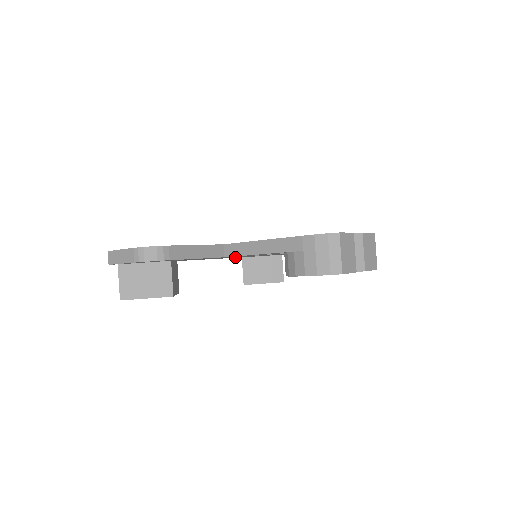
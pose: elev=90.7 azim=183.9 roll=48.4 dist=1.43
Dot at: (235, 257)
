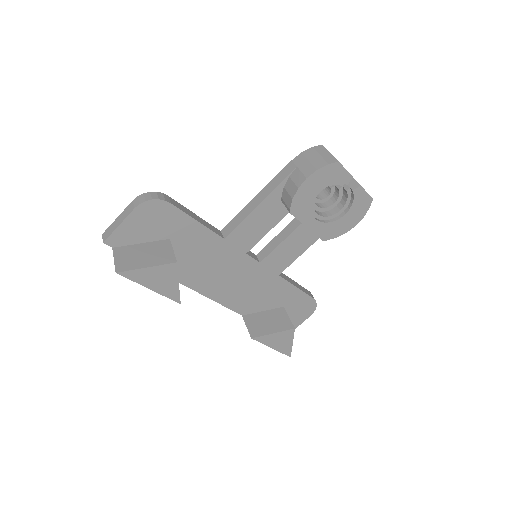
Dot at: (235, 293)
